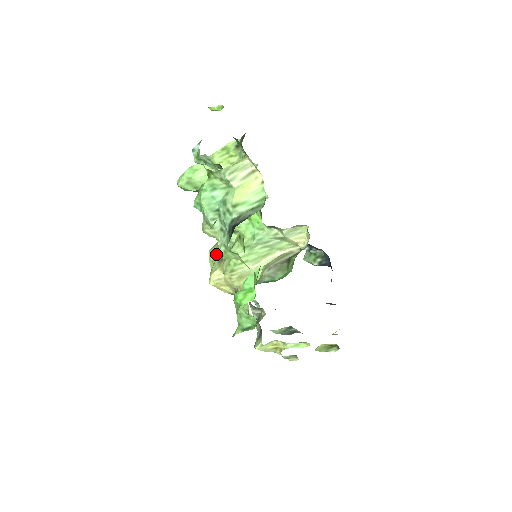
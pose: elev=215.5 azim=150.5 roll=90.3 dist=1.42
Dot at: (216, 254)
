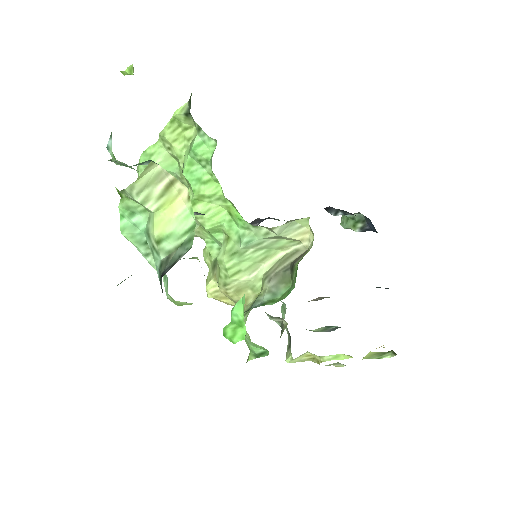
Dot at: occluded
